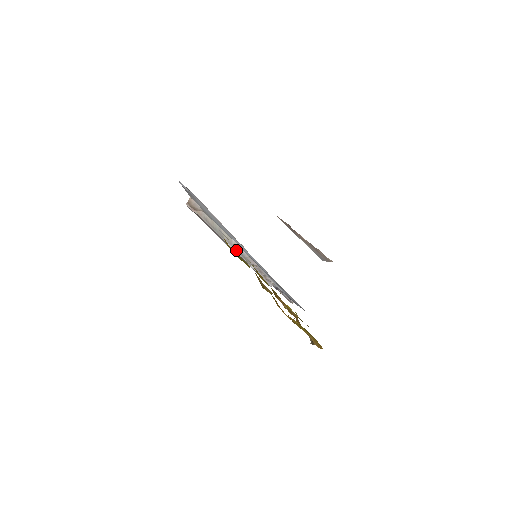
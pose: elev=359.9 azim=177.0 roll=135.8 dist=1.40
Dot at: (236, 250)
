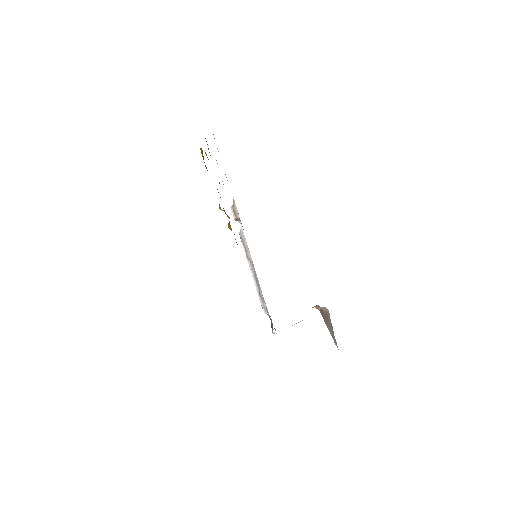
Dot at: (240, 232)
